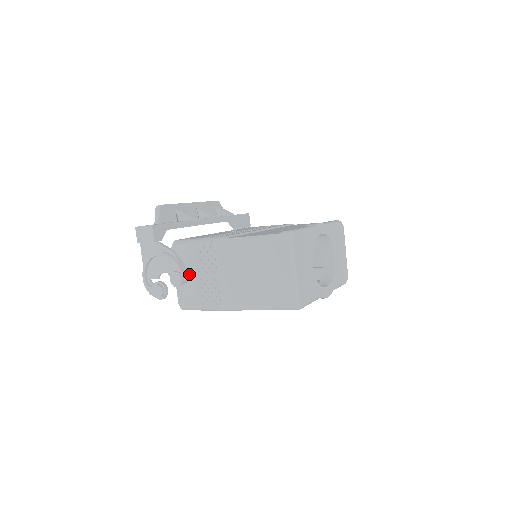
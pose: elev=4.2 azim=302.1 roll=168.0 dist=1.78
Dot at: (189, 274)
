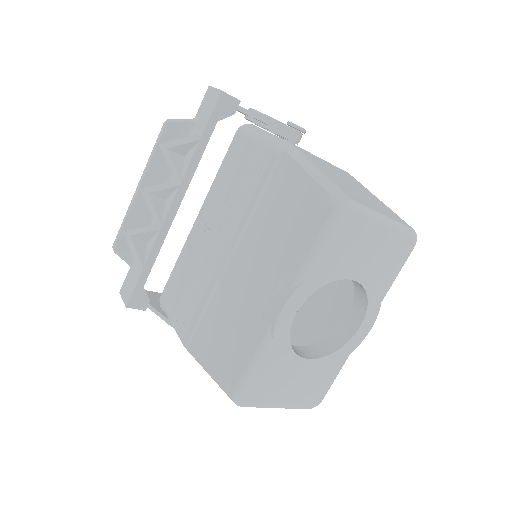
Dot at: occluded
